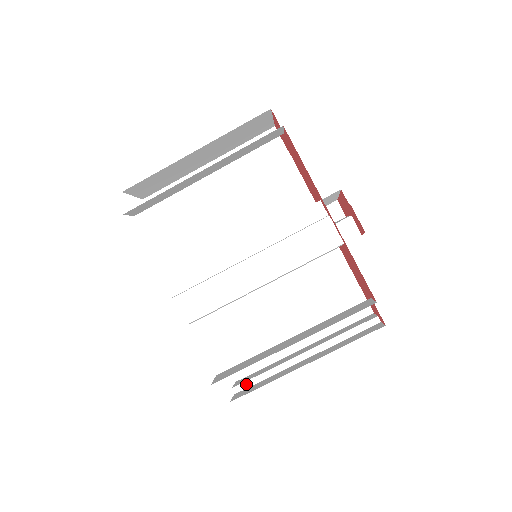
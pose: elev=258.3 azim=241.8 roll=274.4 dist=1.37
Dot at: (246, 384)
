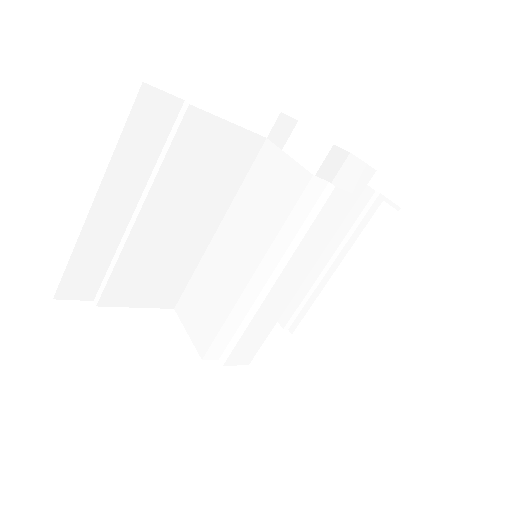
Dot at: (293, 318)
